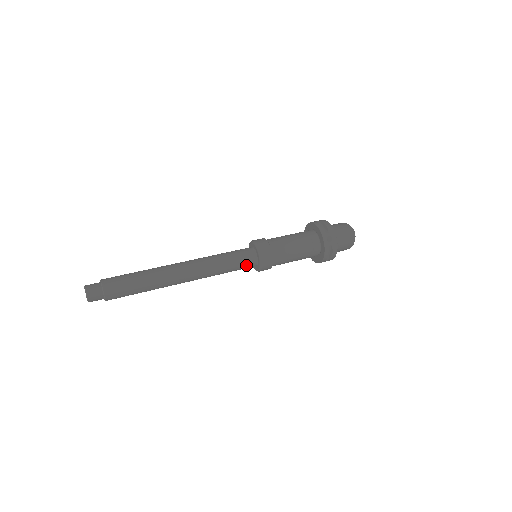
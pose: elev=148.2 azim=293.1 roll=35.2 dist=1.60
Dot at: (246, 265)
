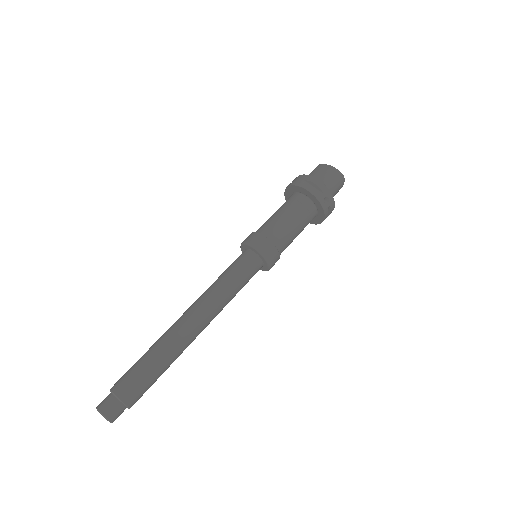
Dot at: (253, 275)
